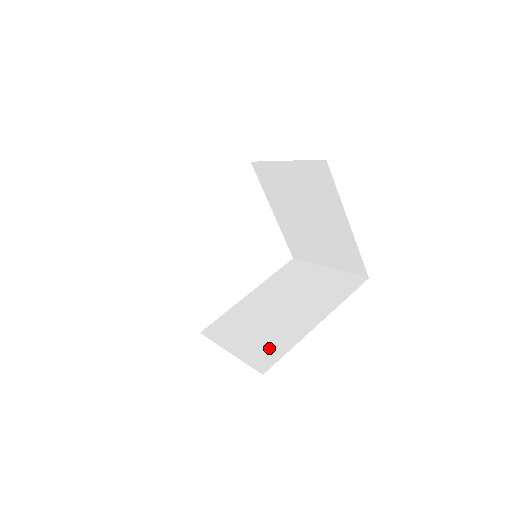
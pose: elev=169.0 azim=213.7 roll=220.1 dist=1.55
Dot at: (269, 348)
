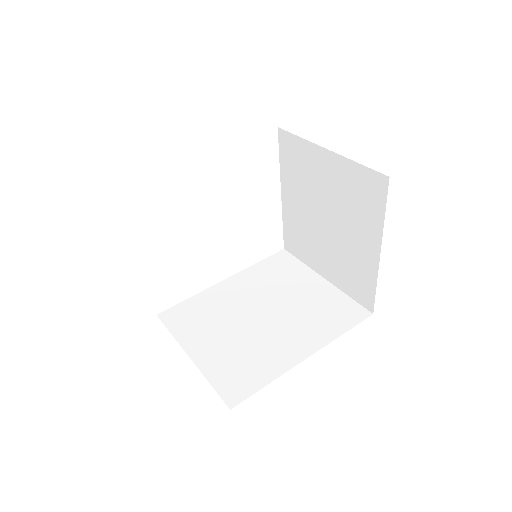
Dot at: (242, 372)
